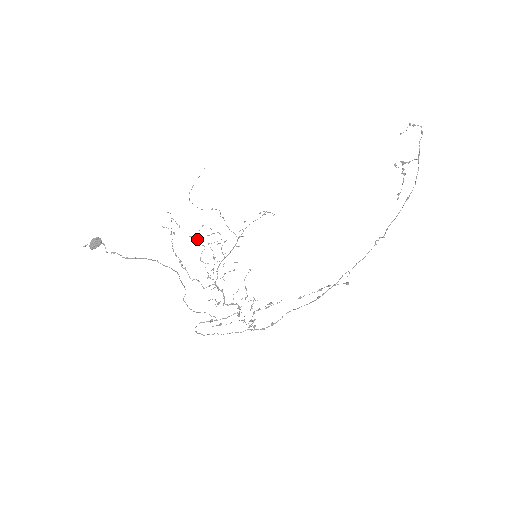
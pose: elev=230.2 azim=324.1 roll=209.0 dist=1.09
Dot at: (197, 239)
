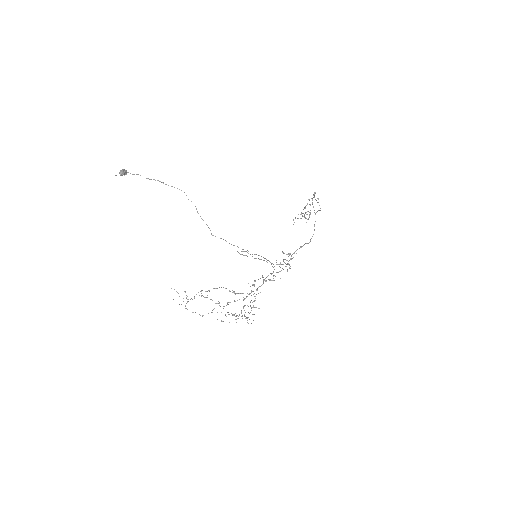
Dot at: occluded
